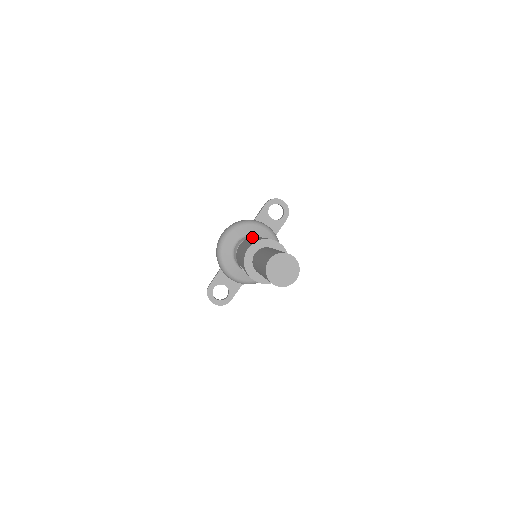
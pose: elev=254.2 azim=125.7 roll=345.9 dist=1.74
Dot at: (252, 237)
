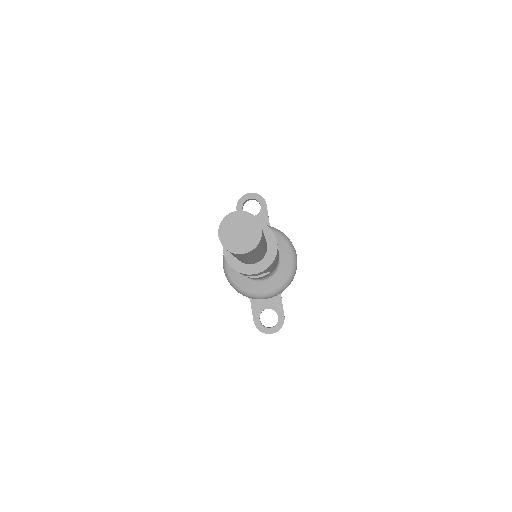
Dot at: occluded
